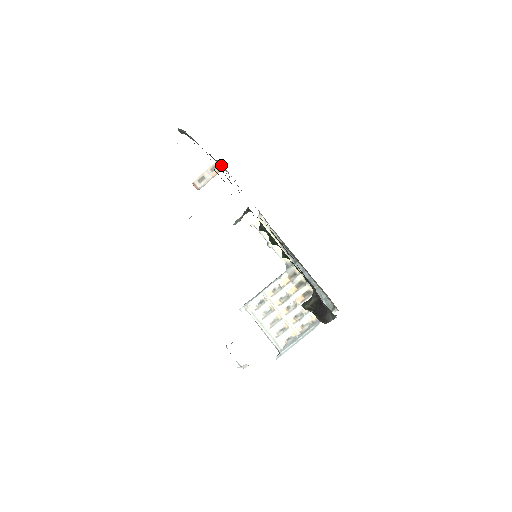
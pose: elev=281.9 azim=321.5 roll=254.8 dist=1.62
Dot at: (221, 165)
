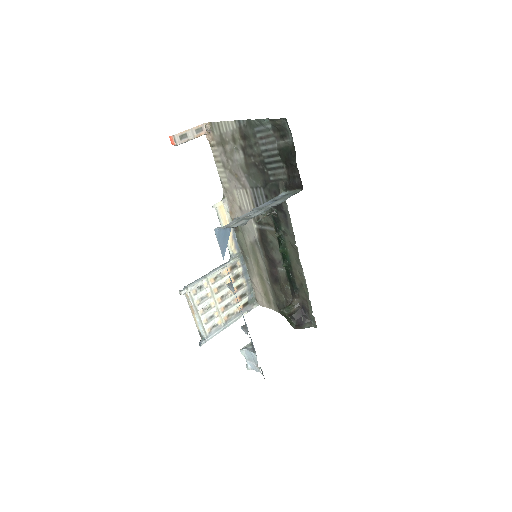
Dot at: (210, 132)
